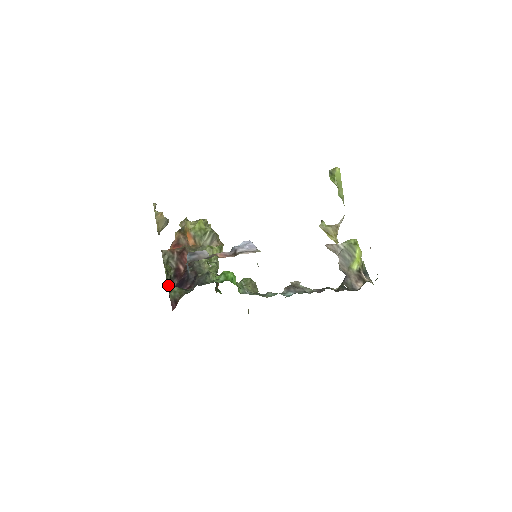
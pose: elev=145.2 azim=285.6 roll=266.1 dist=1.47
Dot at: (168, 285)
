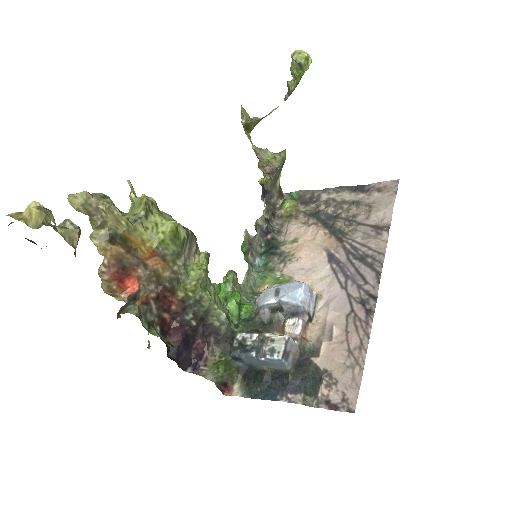
Dot at: (167, 355)
